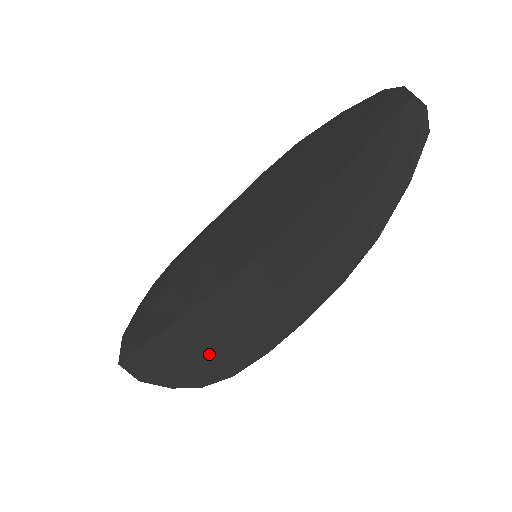
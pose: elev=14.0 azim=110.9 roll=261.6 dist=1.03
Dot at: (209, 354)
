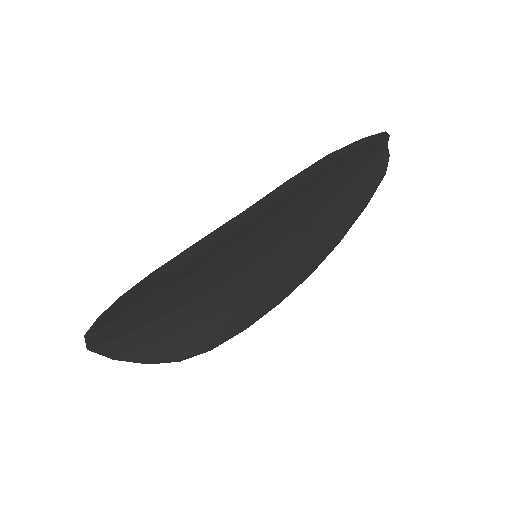
Dot at: (155, 287)
